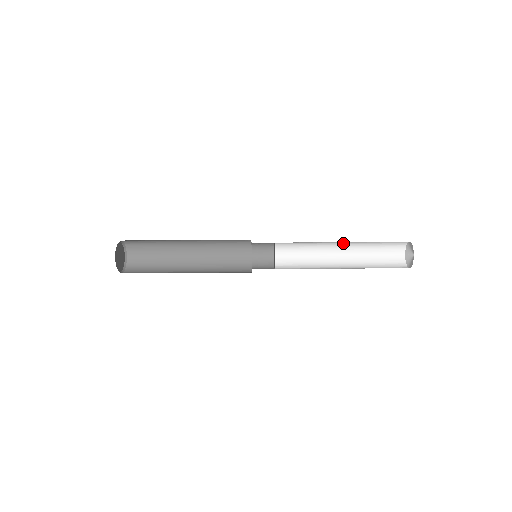
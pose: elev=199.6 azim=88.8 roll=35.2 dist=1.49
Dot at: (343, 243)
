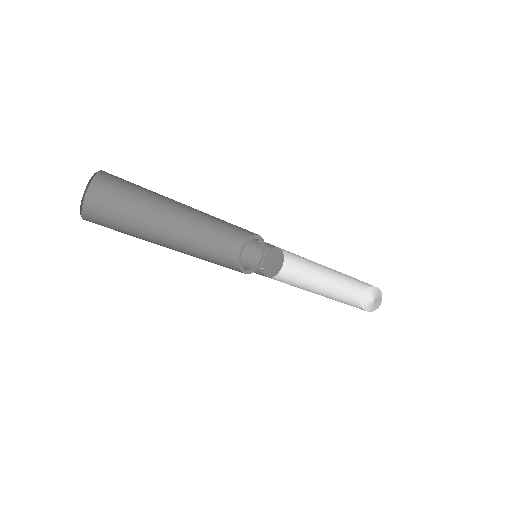
Dot at: (329, 269)
